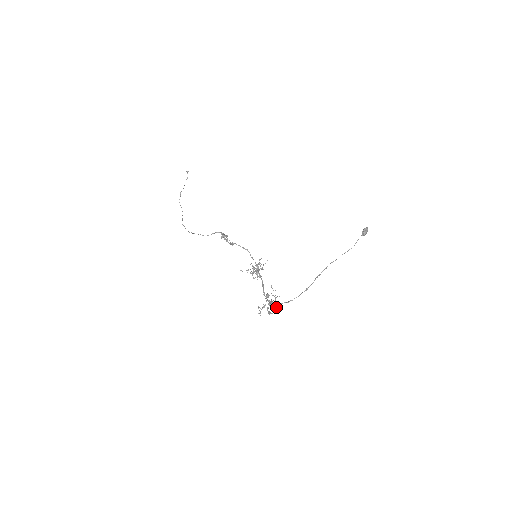
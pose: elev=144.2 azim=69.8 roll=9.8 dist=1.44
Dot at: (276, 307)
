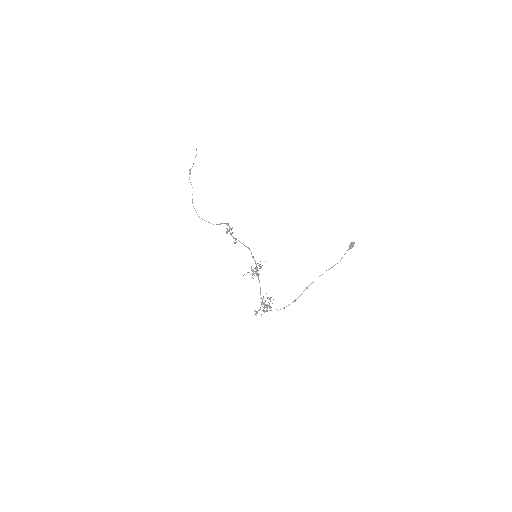
Dot at: (270, 308)
